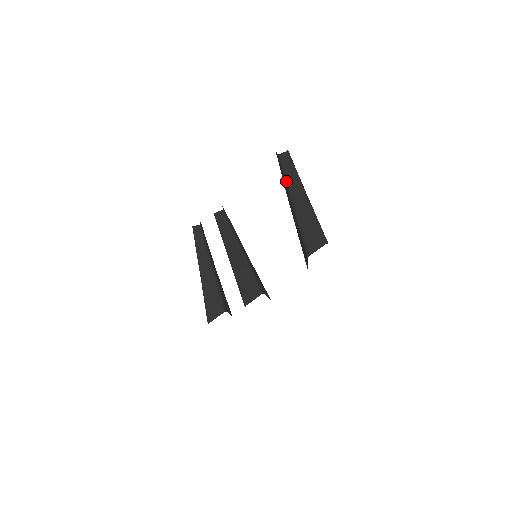
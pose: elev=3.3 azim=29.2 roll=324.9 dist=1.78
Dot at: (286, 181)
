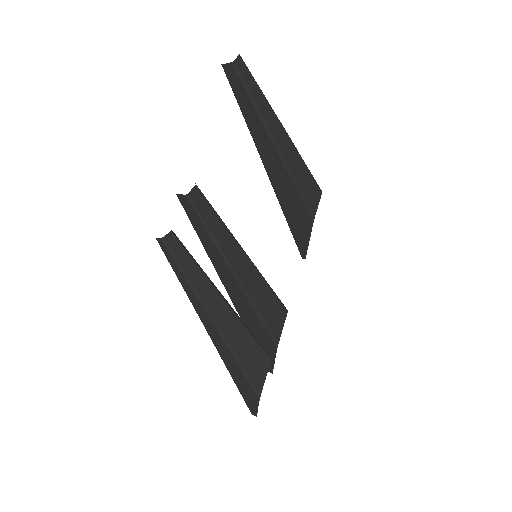
Dot at: (254, 105)
